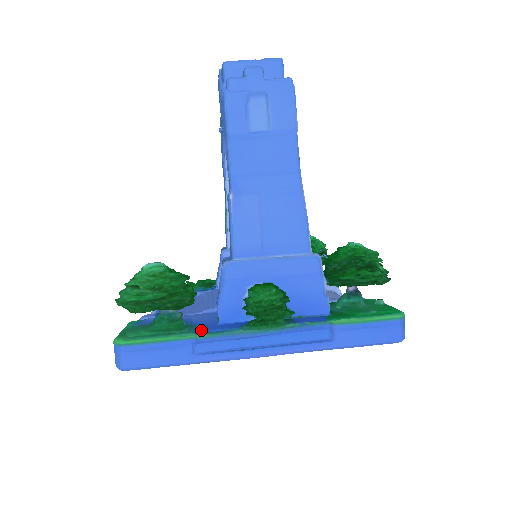
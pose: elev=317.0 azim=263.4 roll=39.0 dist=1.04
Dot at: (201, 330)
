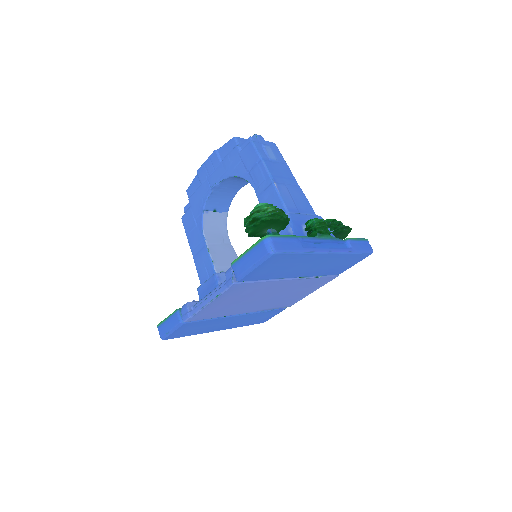
Dot at: occluded
